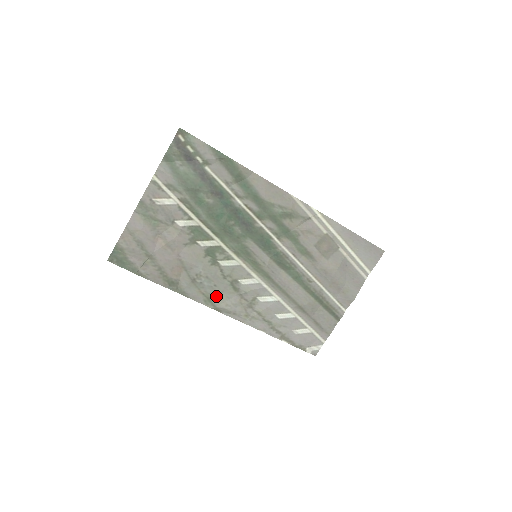
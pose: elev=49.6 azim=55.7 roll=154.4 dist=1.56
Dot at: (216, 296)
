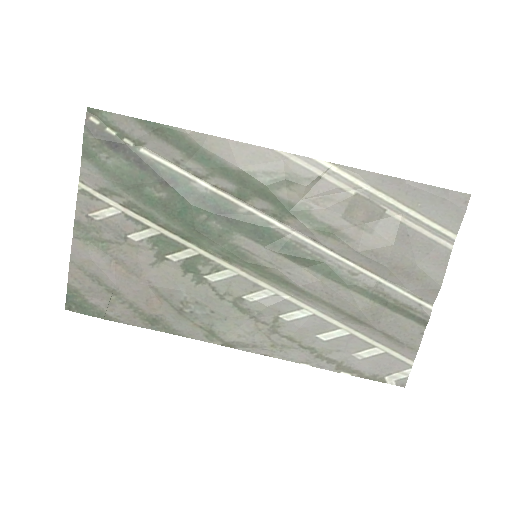
Dot at: (219, 326)
